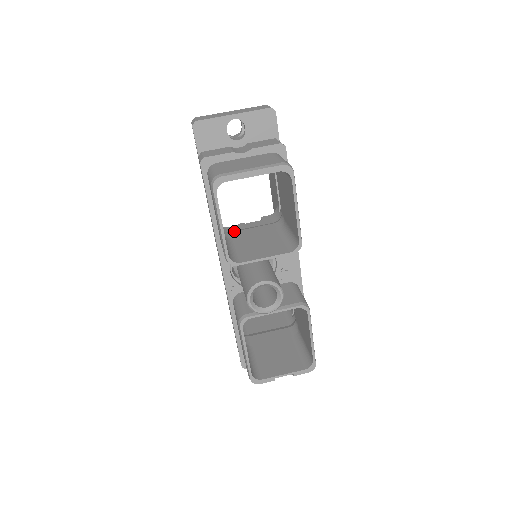
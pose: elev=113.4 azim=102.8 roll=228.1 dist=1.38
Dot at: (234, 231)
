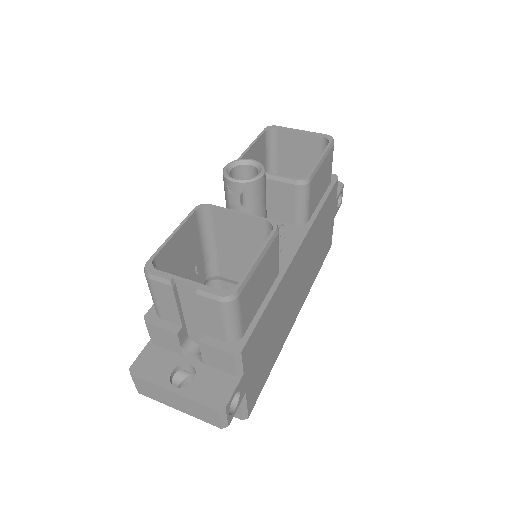
Dot at: occluded
